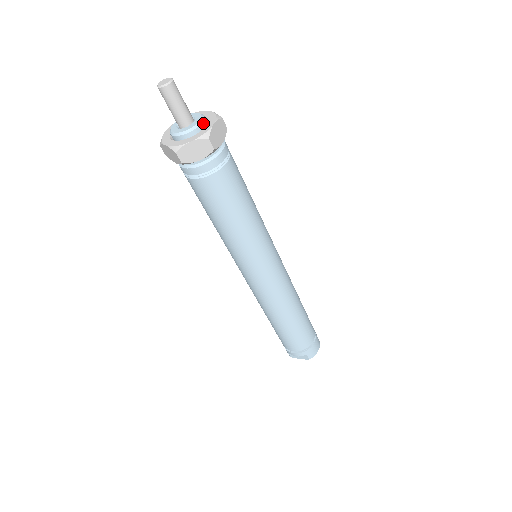
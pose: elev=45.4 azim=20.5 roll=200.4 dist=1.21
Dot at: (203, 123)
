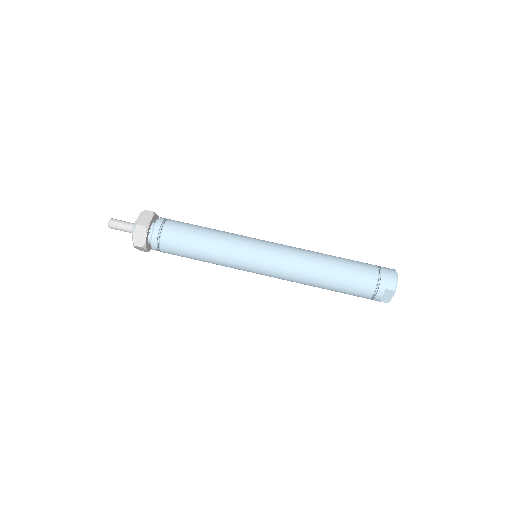
Dot at: occluded
